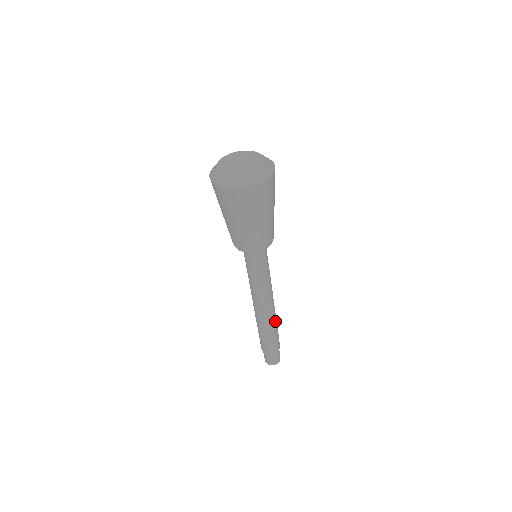
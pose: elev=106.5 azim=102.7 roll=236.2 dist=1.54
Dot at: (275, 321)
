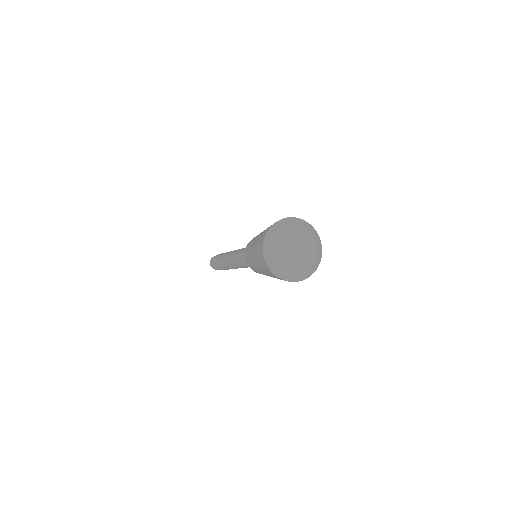
Dot at: occluded
